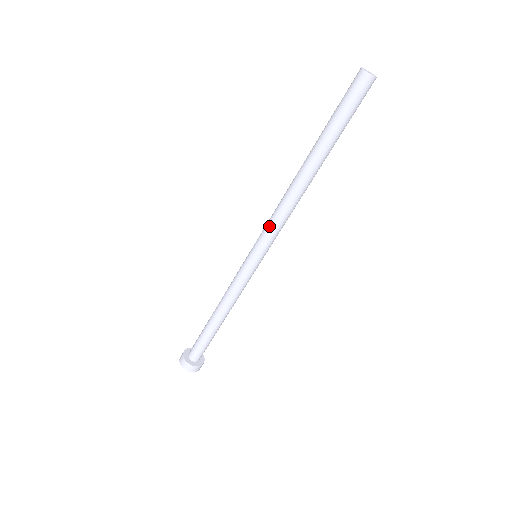
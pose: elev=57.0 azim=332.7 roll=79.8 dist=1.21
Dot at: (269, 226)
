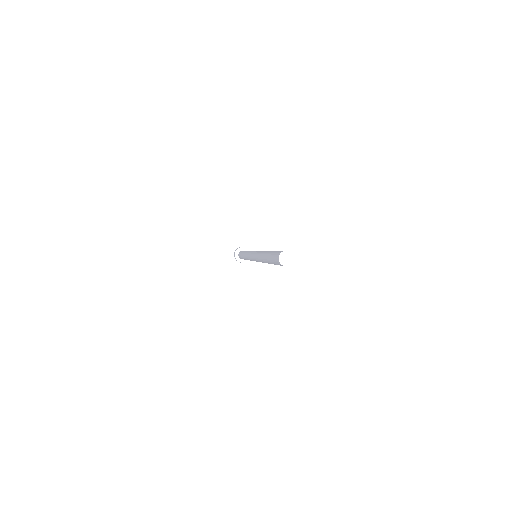
Dot at: (254, 256)
